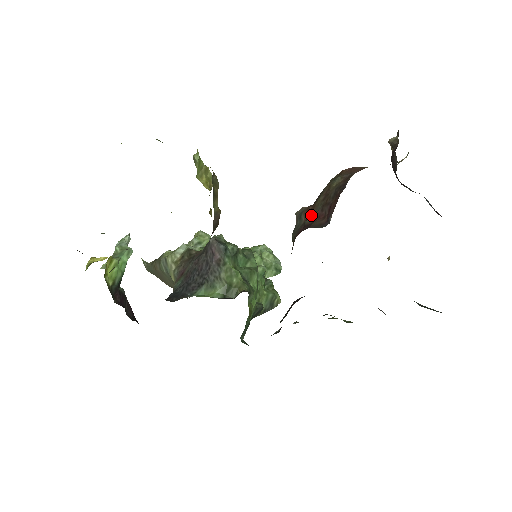
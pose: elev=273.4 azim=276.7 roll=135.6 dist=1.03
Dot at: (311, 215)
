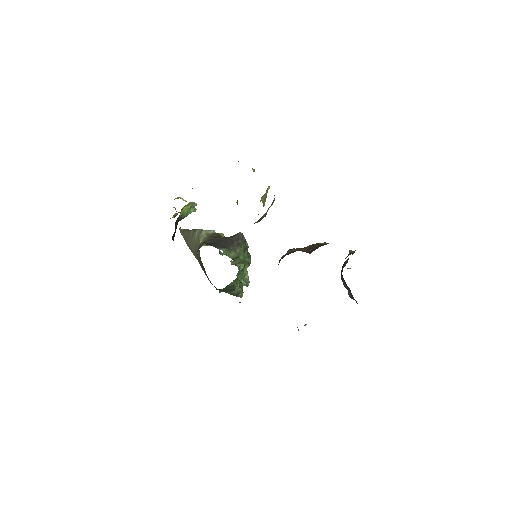
Dot at: occluded
